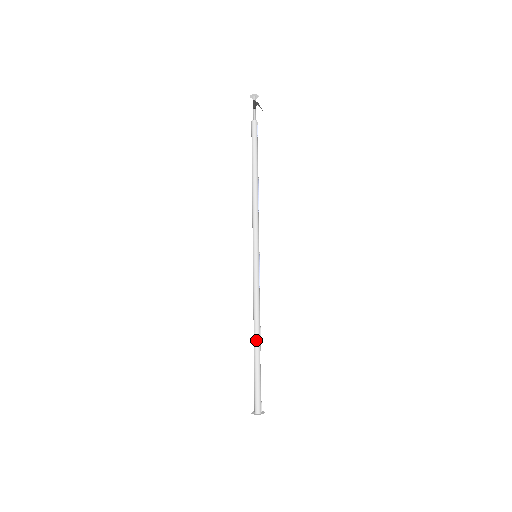
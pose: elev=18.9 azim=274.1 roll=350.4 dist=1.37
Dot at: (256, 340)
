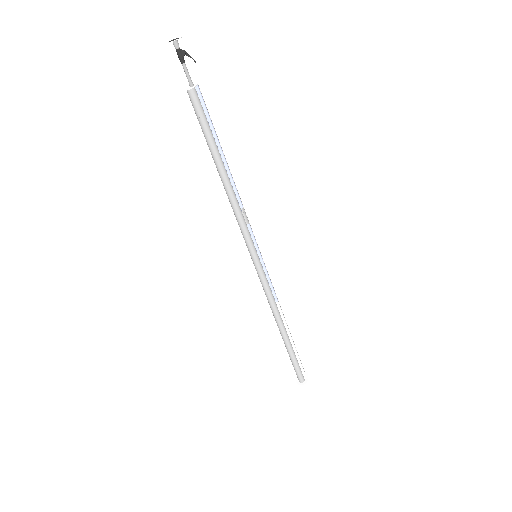
Dot at: (282, 333)
